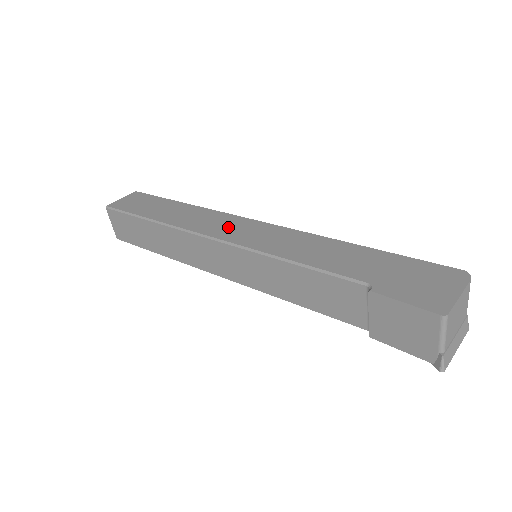
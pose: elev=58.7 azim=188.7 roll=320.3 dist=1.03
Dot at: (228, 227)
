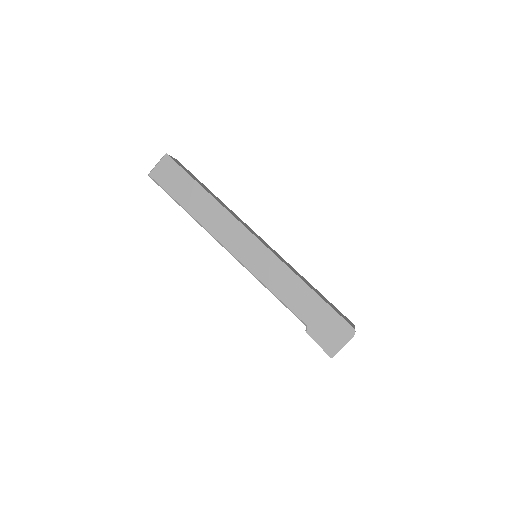
Dot at: (238, 241)
